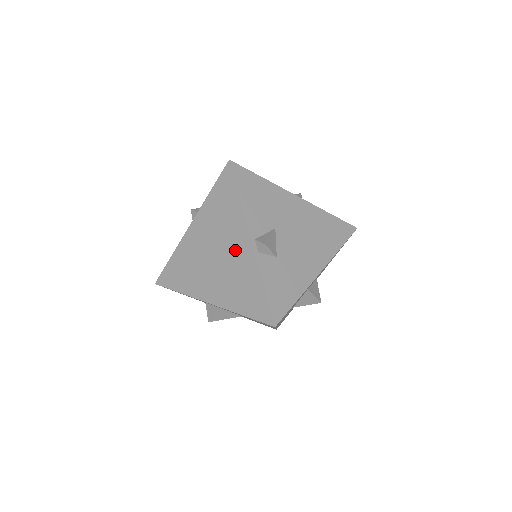
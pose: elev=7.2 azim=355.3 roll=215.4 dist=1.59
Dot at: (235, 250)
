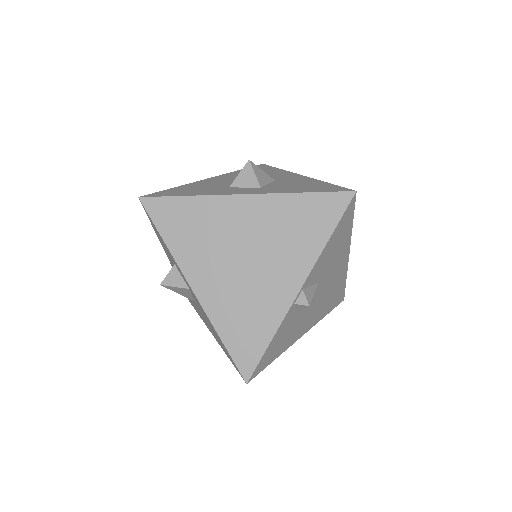
Dot at: (274, 278)
